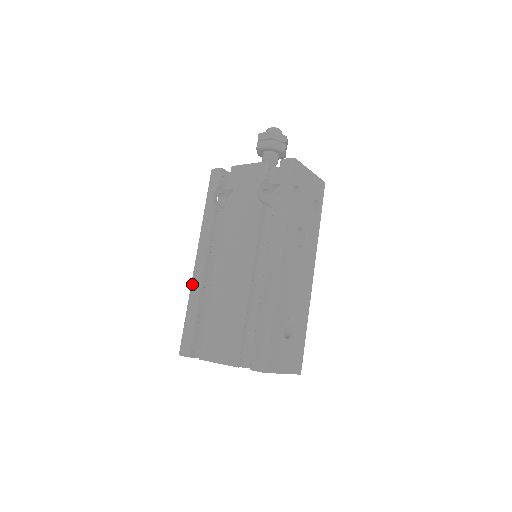
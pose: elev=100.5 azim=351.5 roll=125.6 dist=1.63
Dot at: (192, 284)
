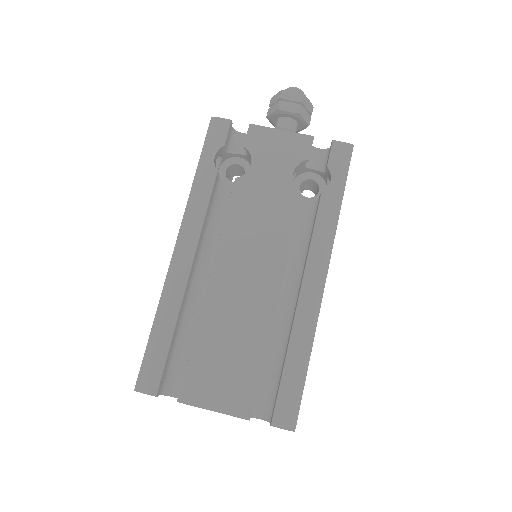
Dot at: (168, 283)
